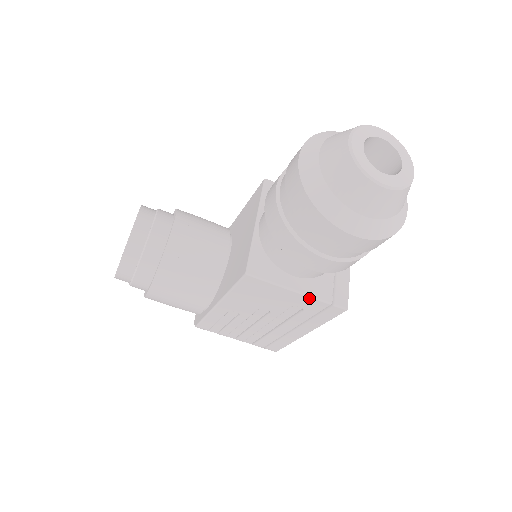
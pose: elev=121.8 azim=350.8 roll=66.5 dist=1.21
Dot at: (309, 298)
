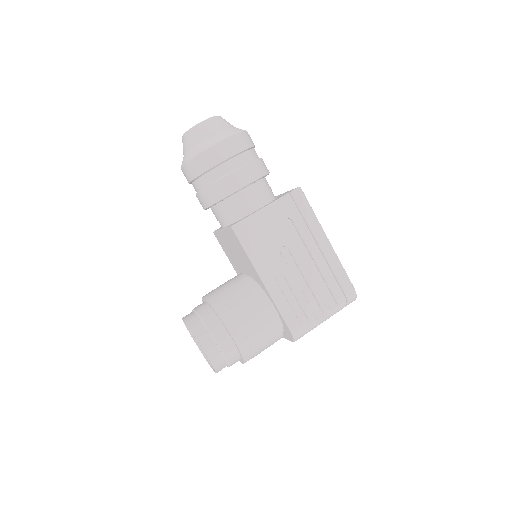
Dot at: (276, 203)
